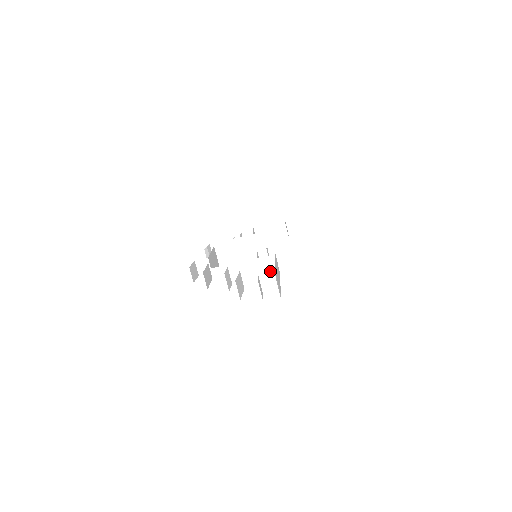
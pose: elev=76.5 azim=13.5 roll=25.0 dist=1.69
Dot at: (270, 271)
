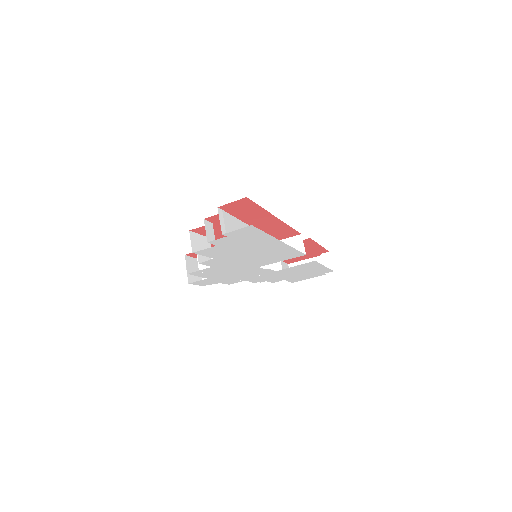
Dot at: occluded
